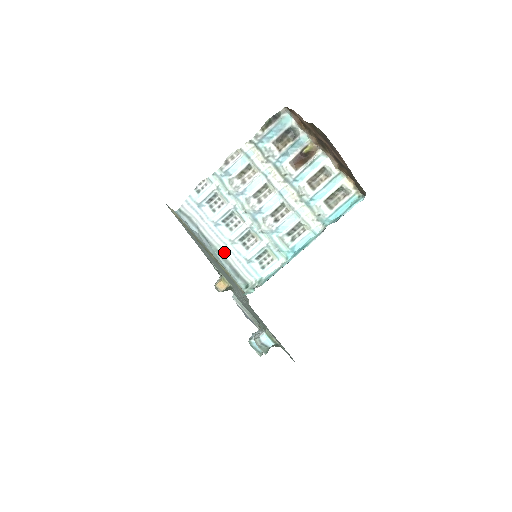
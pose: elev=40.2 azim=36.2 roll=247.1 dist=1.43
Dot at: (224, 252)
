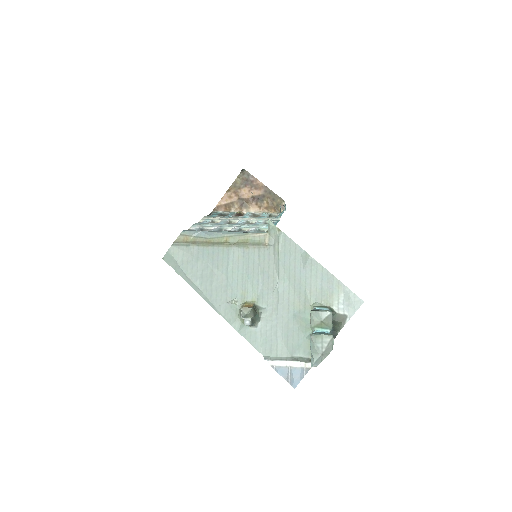
Dot at: occluded
